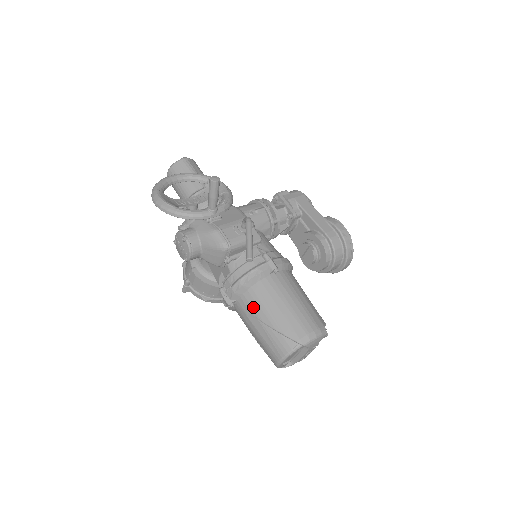
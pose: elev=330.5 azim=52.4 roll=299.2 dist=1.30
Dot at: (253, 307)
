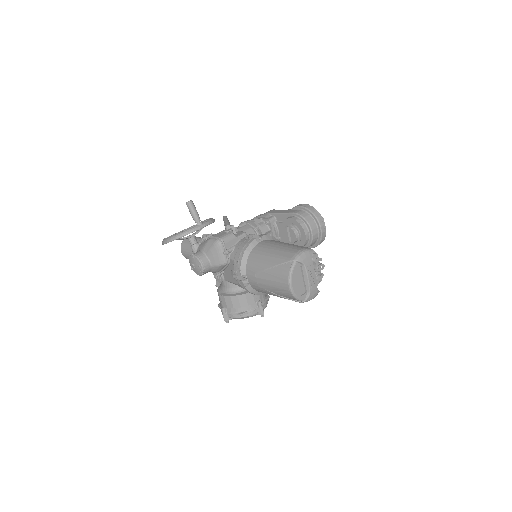
Dot at: (255, 267)
